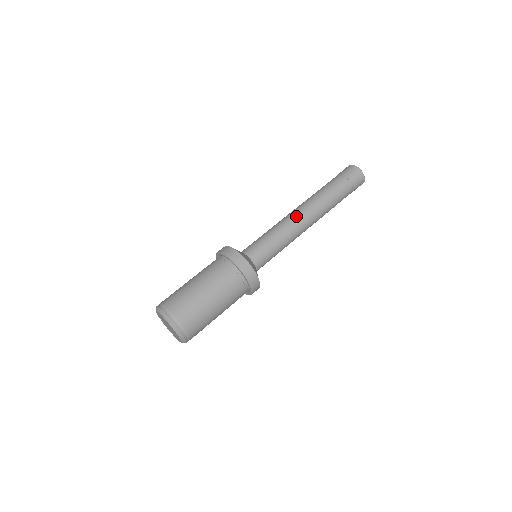
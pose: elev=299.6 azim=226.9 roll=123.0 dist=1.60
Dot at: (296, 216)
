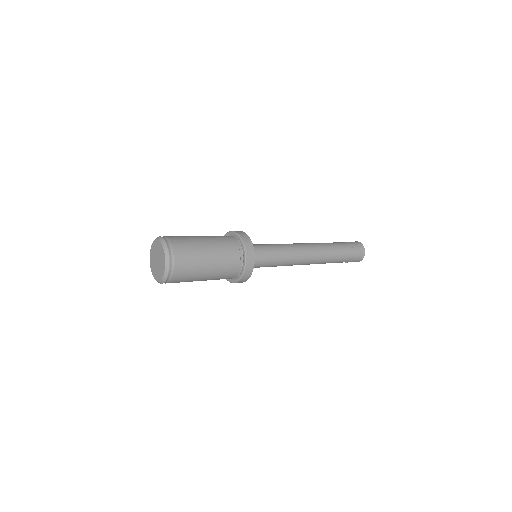
Dot at: (296, 243)
